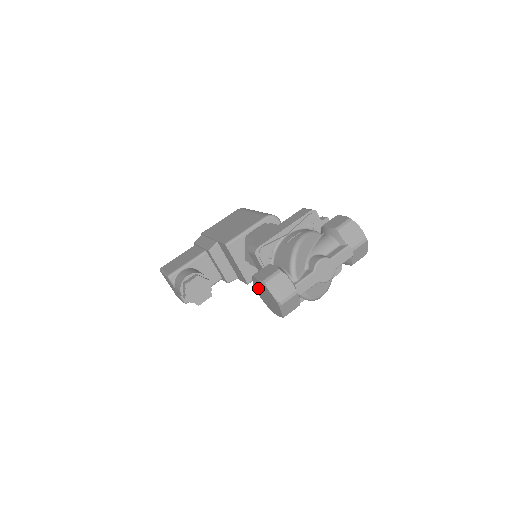
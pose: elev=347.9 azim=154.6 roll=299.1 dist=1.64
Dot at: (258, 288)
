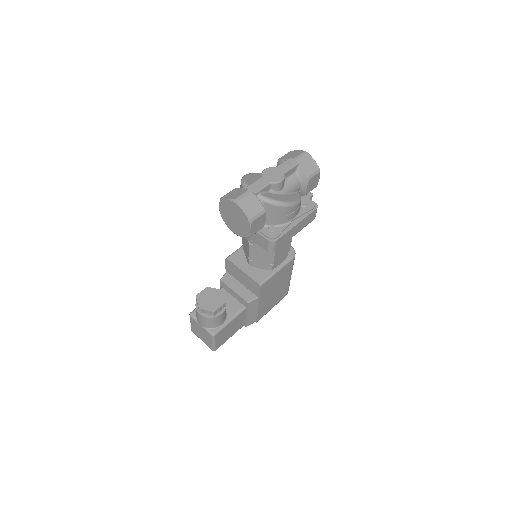
Dot at: (229, 222)
